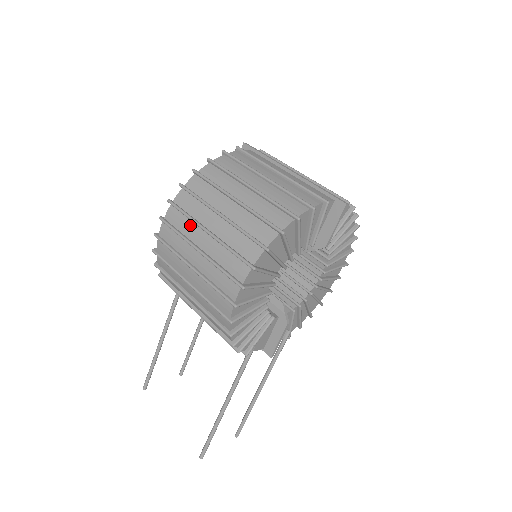
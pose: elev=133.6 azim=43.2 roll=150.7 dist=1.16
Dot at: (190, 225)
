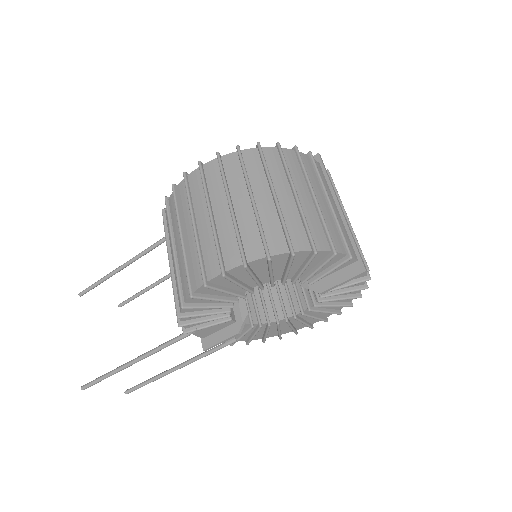
Dot at: (220, 187)
